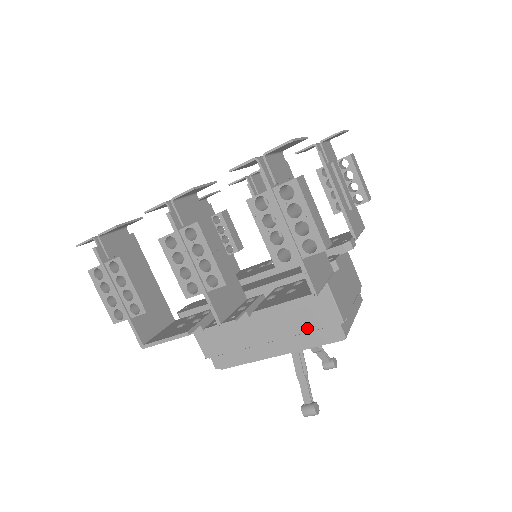
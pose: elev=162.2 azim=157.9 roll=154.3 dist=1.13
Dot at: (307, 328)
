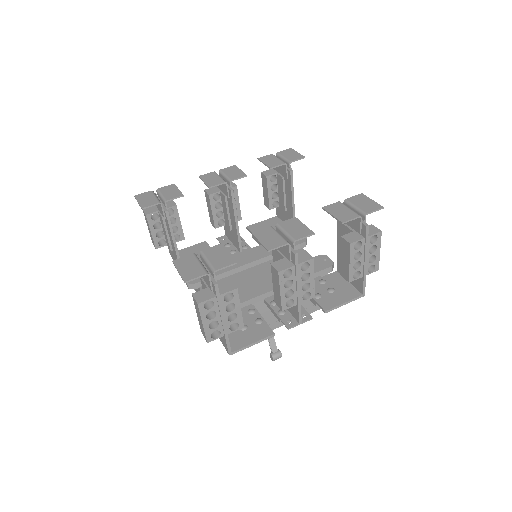
Dot at: (306, 306)
